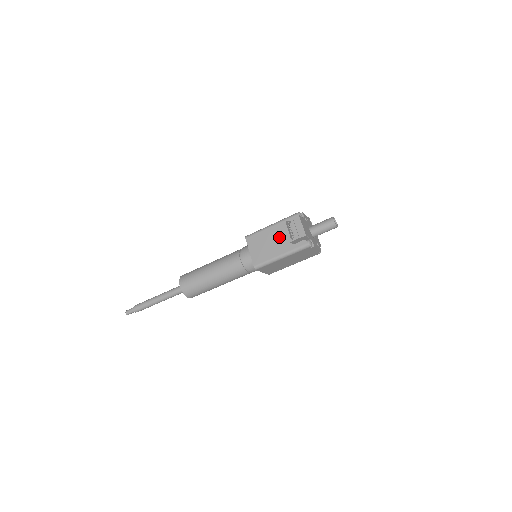
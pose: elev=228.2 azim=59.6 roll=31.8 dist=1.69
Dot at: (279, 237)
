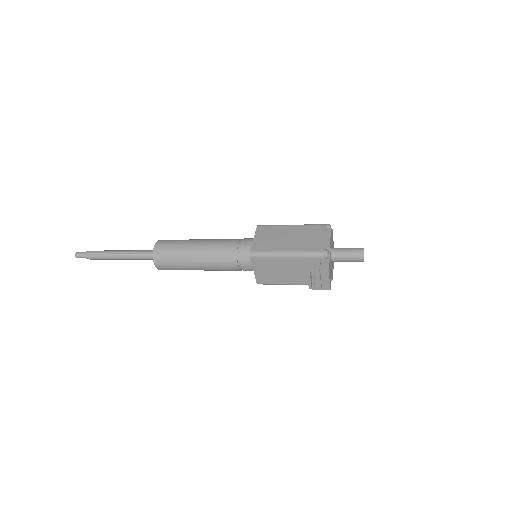
Dot at: (295, 270)
